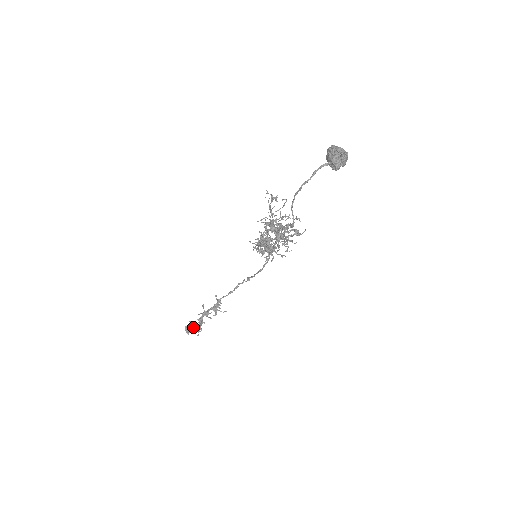
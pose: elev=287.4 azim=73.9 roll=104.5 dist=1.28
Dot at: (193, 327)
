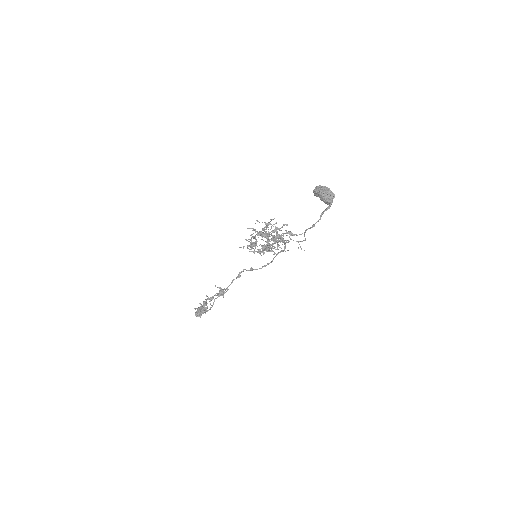
Dot at: (203, 311)
